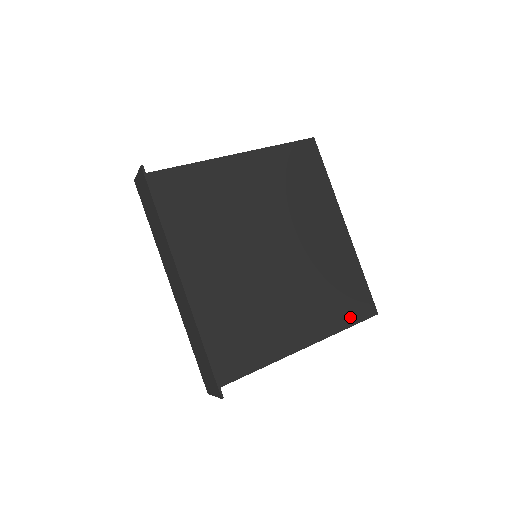
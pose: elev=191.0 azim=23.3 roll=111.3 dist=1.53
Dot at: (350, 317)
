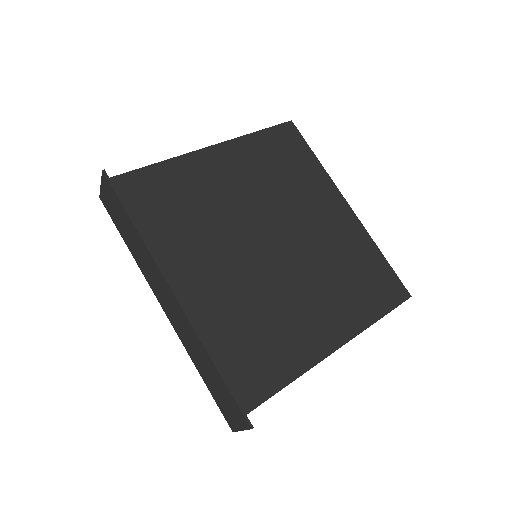
Dot at: (381, 305)
